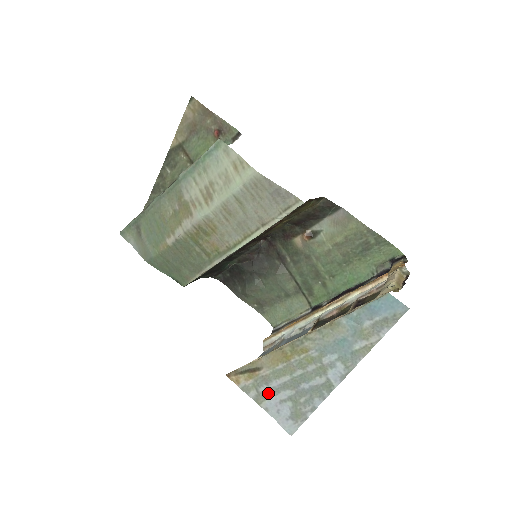
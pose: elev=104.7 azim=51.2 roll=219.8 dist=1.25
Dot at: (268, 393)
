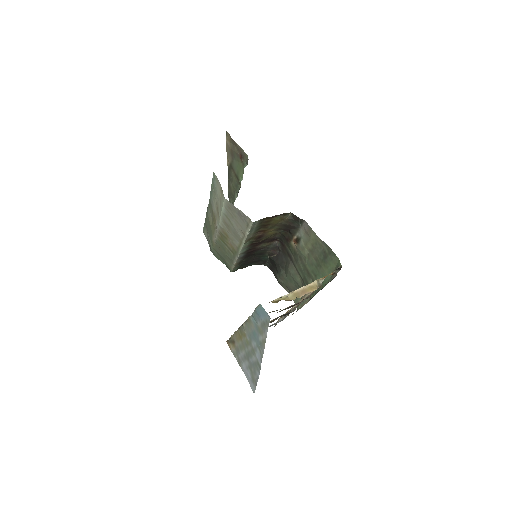
Dot at: (241, 360)
